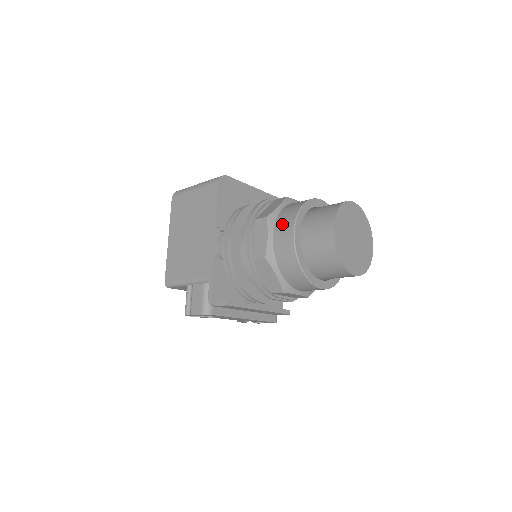
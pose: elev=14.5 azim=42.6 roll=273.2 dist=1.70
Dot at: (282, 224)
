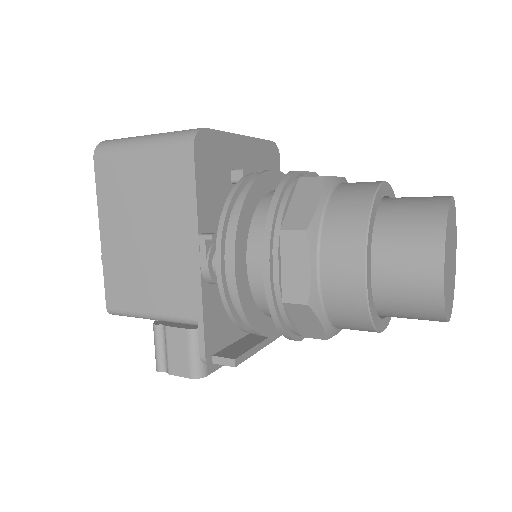
Dot at: (337, 245)
